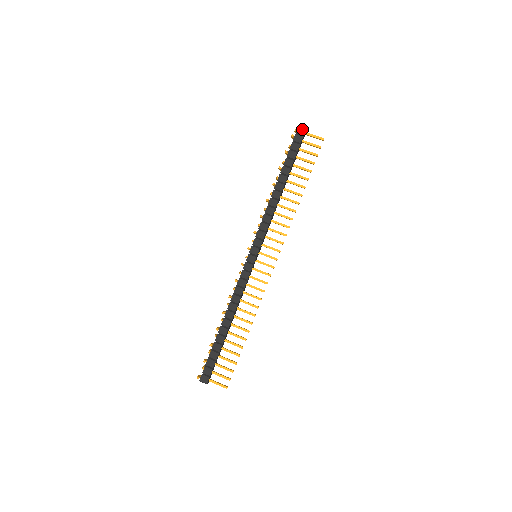
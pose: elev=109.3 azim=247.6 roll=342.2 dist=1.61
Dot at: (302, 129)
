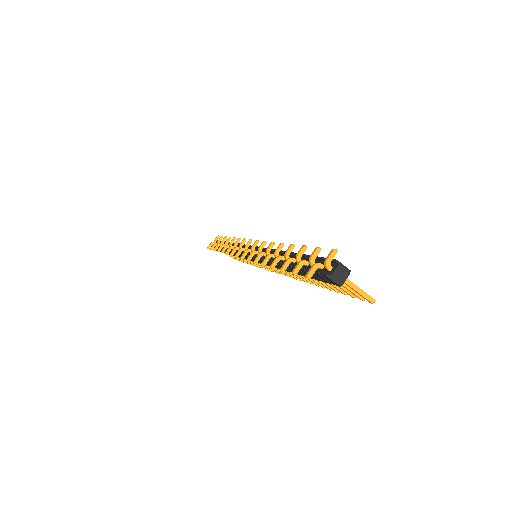
Dot at: (332, 281)
